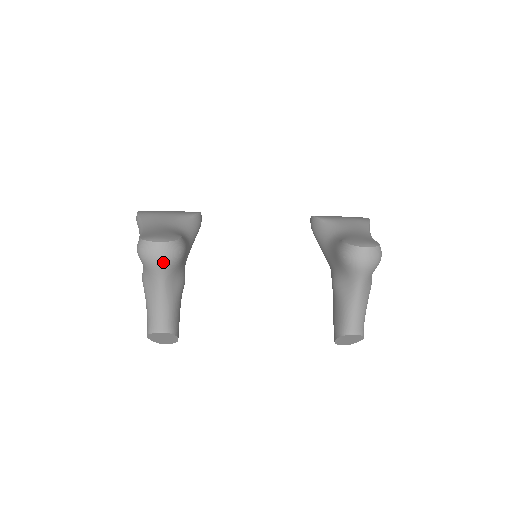
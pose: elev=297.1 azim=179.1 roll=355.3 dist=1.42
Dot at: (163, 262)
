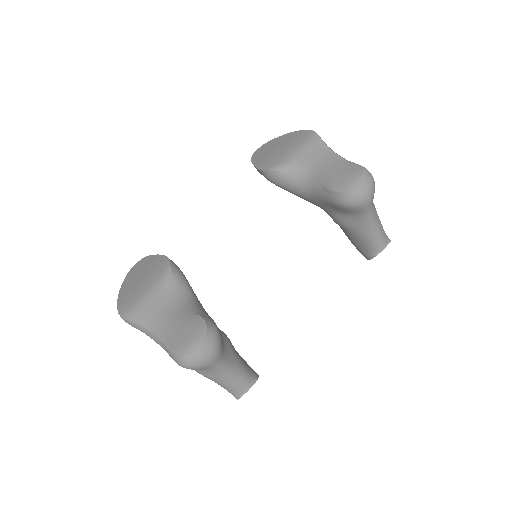
Dot at: (214, 356)
